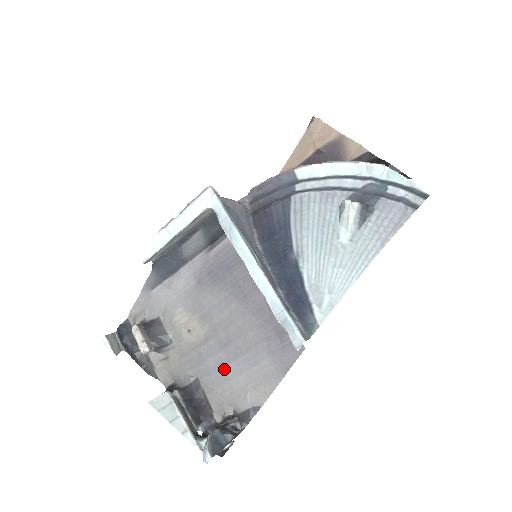
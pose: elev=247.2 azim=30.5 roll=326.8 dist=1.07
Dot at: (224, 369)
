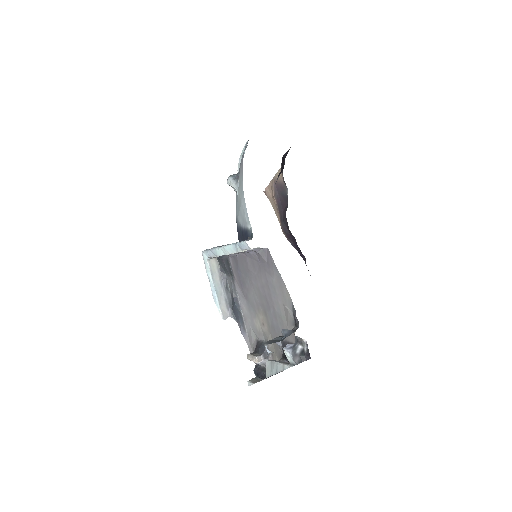
Dot at: (277, 315)
